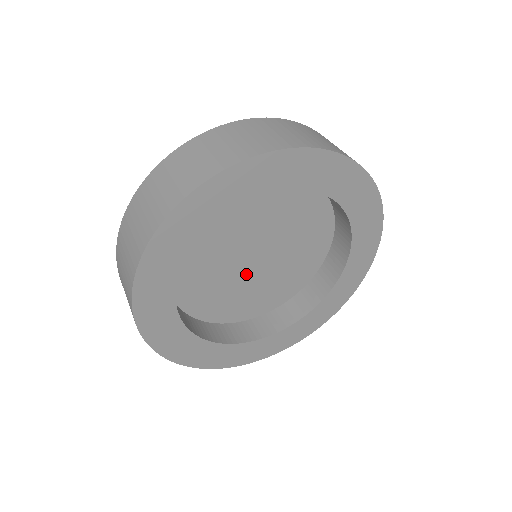
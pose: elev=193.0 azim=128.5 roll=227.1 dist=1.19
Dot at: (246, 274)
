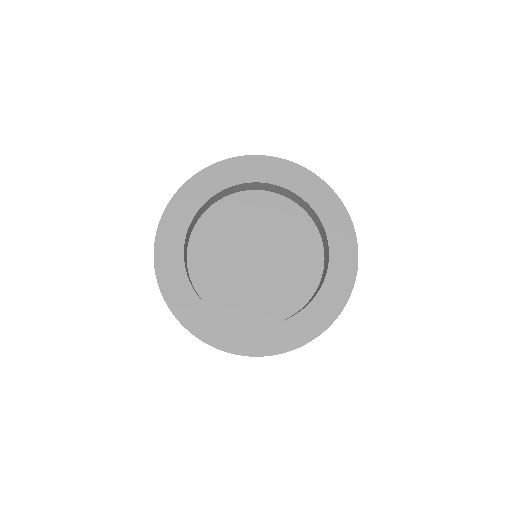
Dot at: (256, 273)
